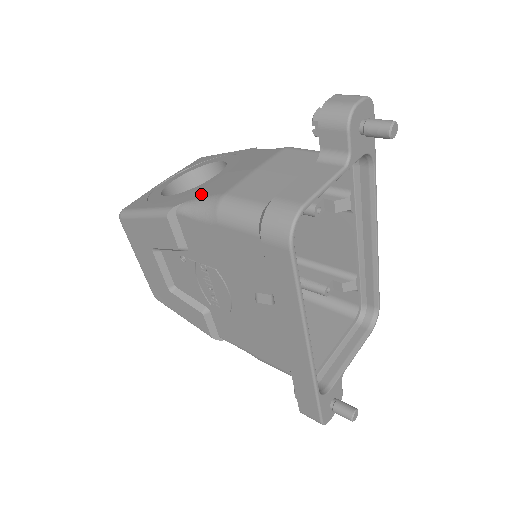
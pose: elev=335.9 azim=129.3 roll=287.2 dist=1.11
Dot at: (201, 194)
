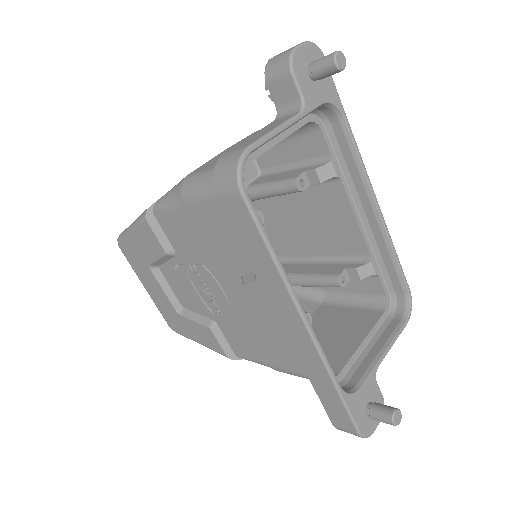
Dot at: occluded
